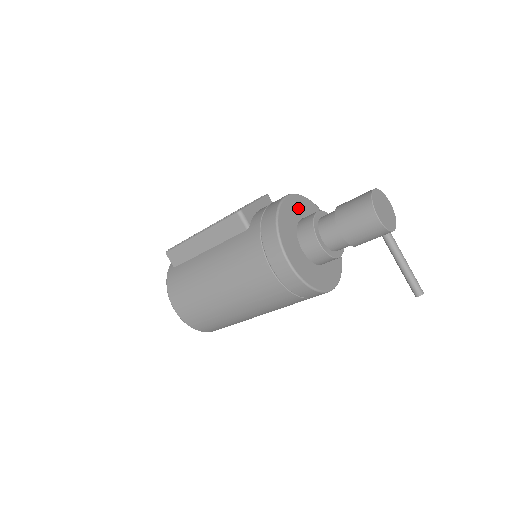
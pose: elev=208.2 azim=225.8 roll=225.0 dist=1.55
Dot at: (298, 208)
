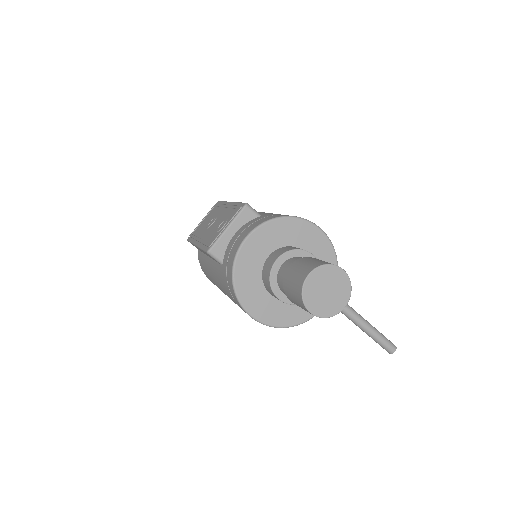
Dot at: (265, 243)
